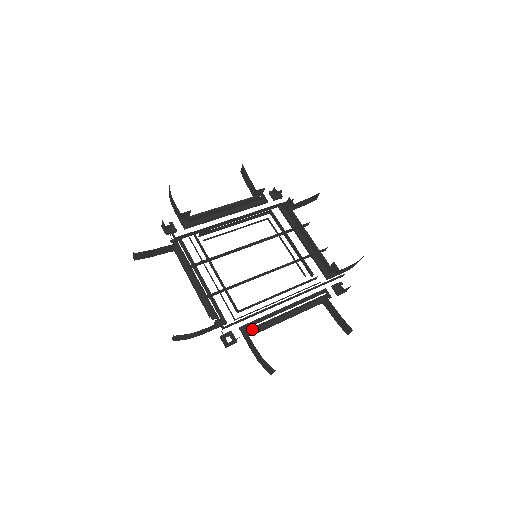
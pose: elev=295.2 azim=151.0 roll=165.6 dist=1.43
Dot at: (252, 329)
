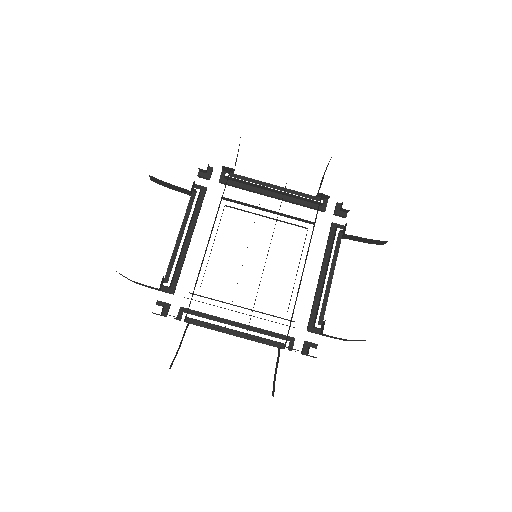
Dot at: (318, 322)
